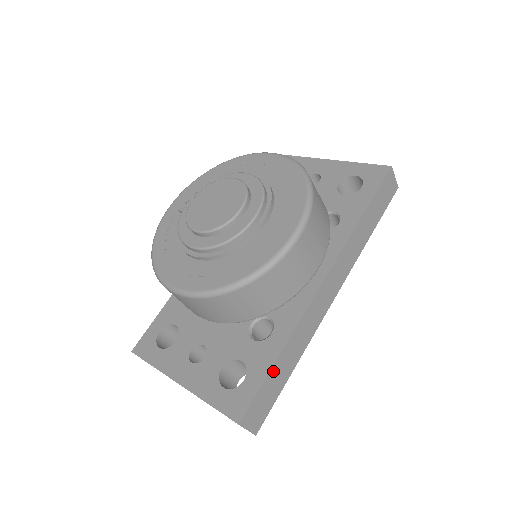
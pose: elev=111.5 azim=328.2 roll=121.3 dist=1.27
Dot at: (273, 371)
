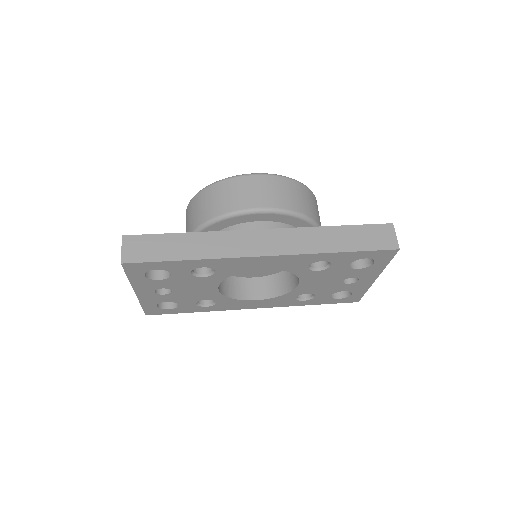
Dot at: (173, 237)
